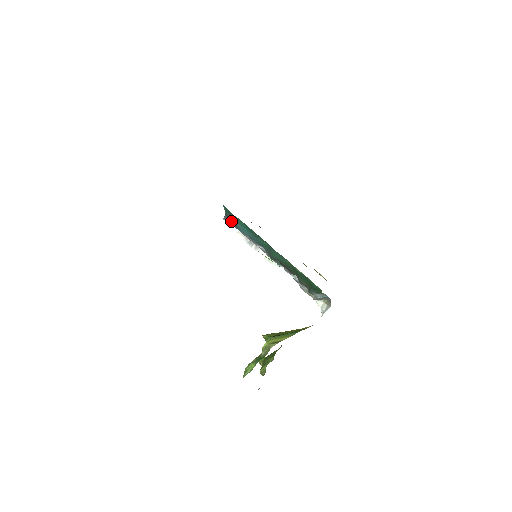
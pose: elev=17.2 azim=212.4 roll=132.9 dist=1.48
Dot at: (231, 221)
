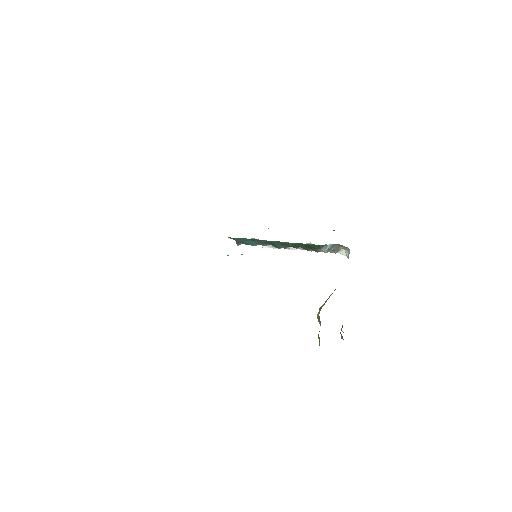
Dot at: (241, 243)
